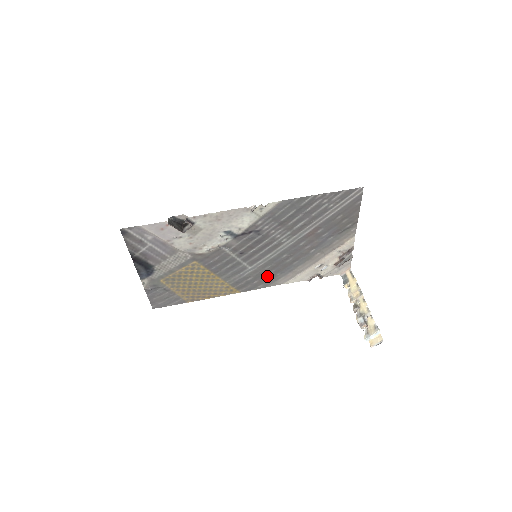
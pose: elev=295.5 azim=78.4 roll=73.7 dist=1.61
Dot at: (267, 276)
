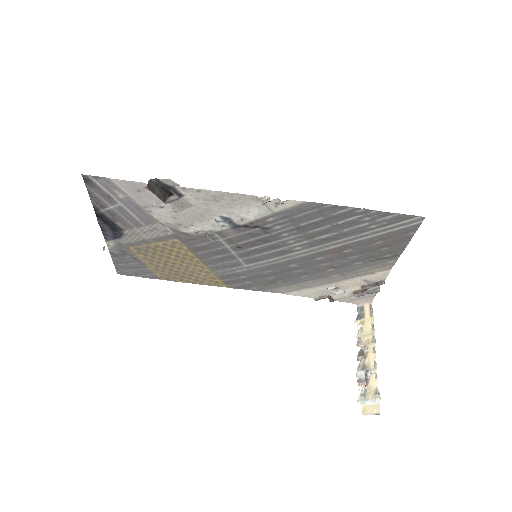
Dot at: (265, 280)
